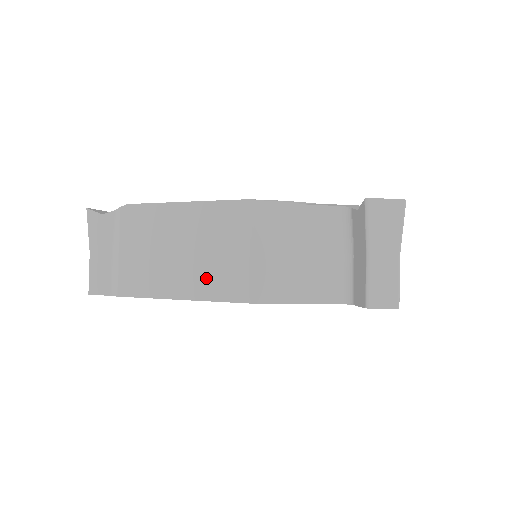
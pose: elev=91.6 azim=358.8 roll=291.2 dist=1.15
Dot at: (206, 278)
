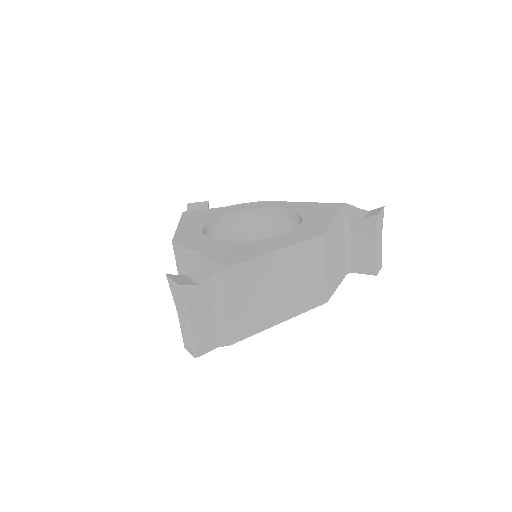
Dot at: (299, 299)
